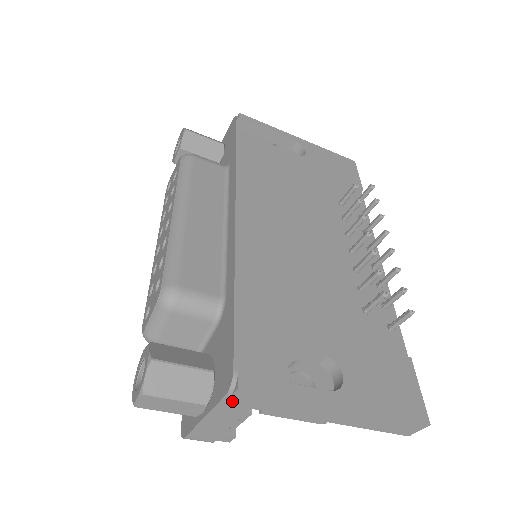
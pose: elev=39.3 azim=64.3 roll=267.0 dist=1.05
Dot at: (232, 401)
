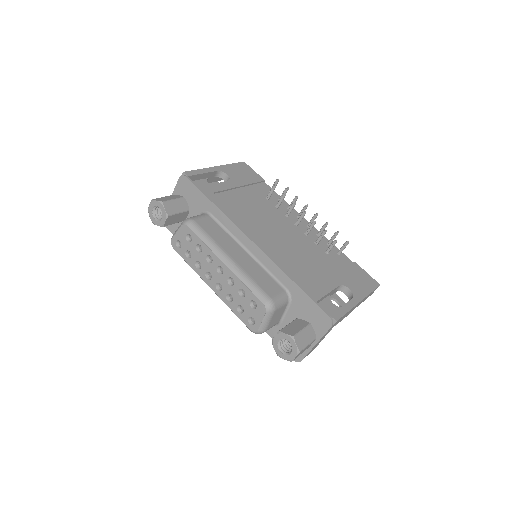
Dot at: occluded
